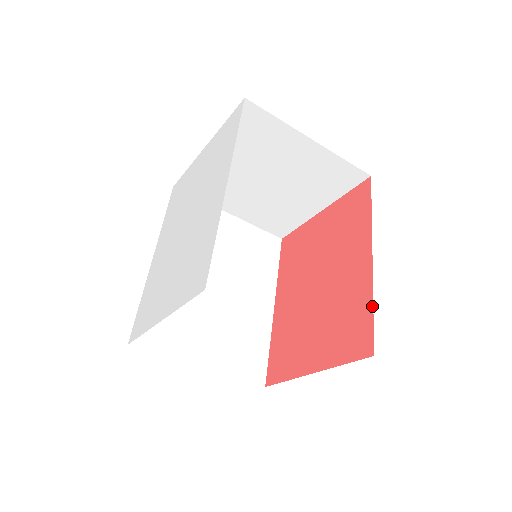
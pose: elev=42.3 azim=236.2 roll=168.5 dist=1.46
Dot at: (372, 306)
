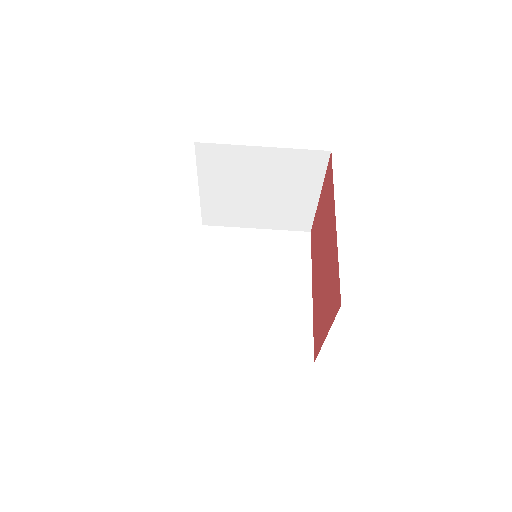
Dot at: (338, 263)
